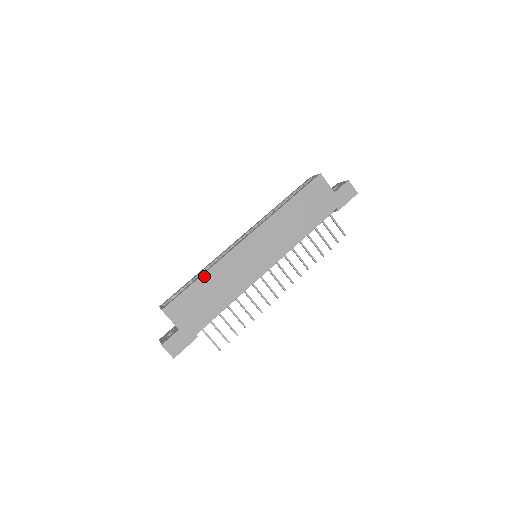
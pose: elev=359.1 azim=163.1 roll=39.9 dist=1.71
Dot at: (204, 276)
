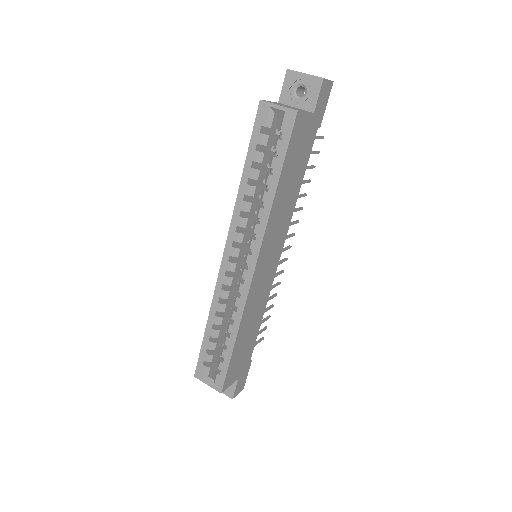
Dot at: (237, 337)
